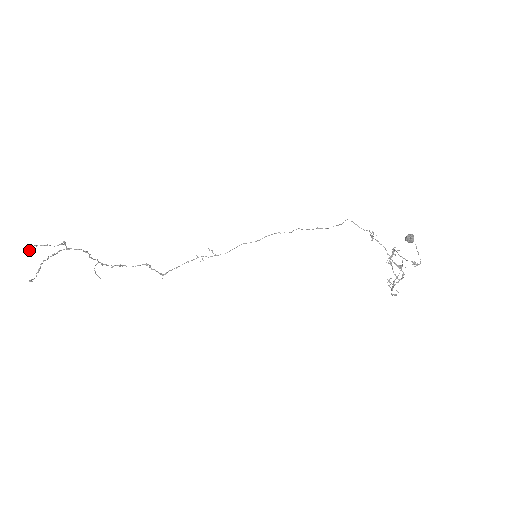
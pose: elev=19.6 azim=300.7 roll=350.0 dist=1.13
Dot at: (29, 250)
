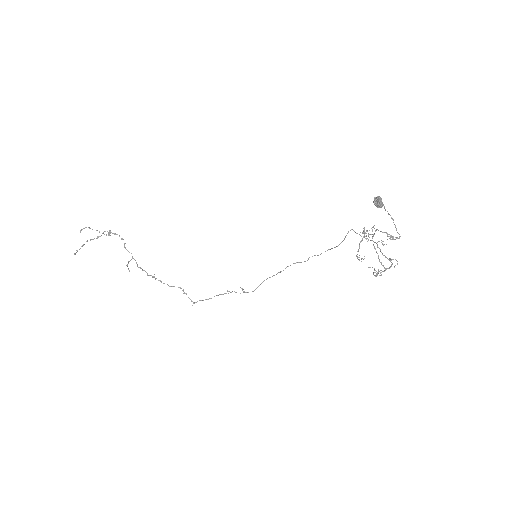
Dot at: occluded
